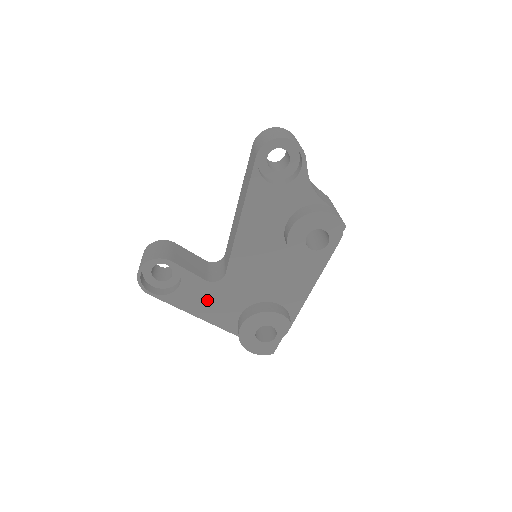
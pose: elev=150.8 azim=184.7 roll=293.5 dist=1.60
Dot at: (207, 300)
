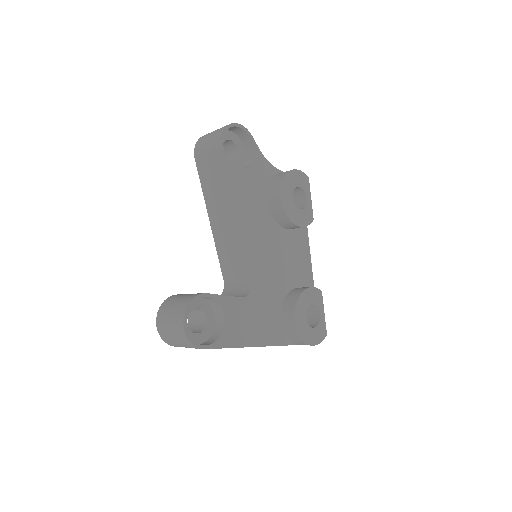
Dot at: (251, 320)
